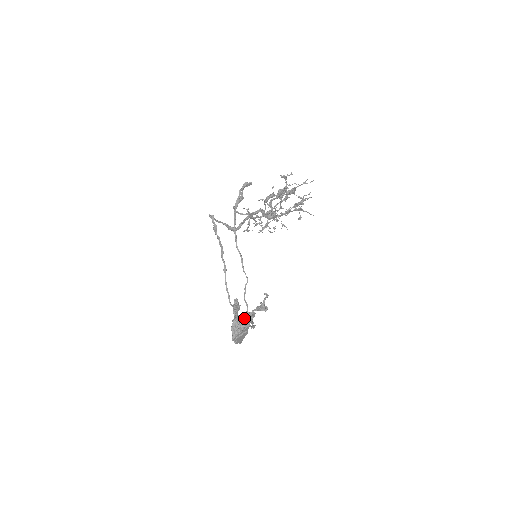
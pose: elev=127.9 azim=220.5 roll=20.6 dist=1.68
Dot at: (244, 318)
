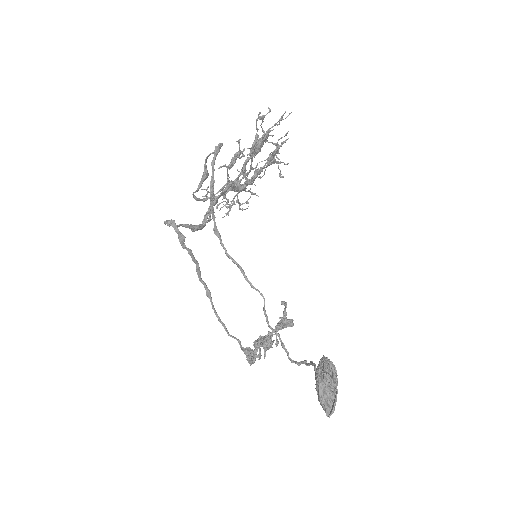
Dot at: (327, 372)
